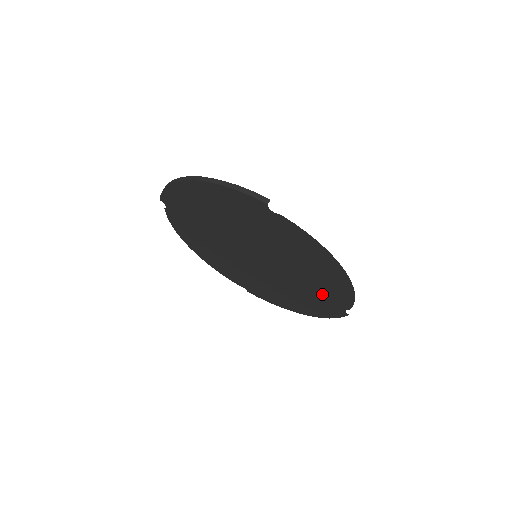
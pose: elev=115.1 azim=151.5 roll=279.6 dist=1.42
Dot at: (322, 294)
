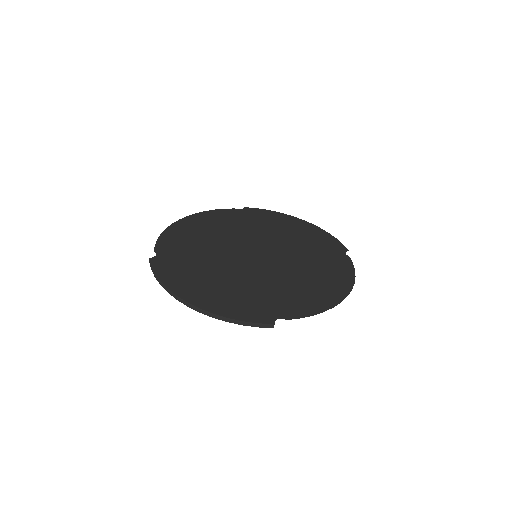
Dot at: occluded
